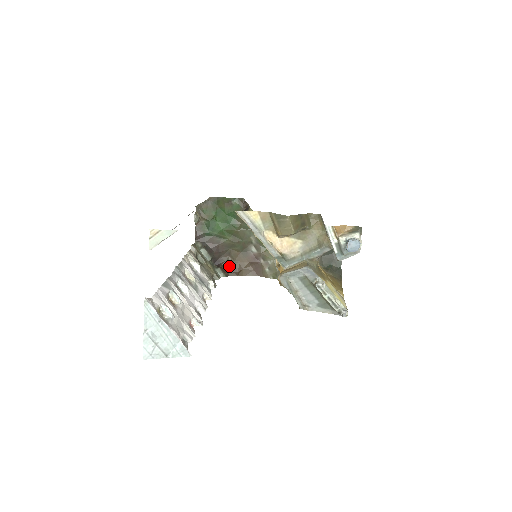
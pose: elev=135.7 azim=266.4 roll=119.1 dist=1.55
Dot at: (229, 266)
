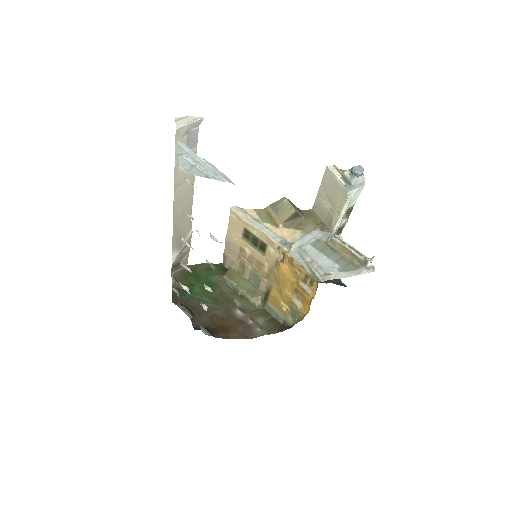
Dot at: (213, 329)
